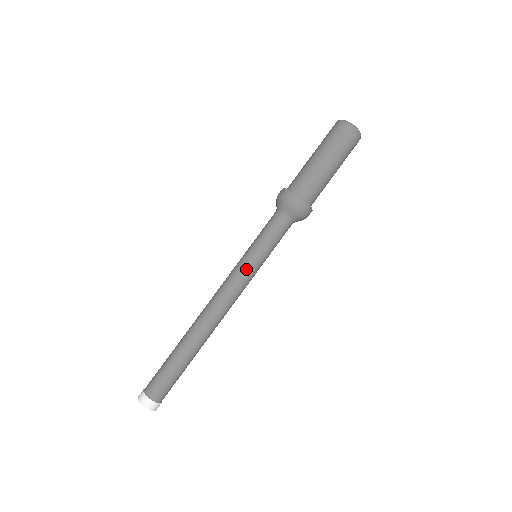
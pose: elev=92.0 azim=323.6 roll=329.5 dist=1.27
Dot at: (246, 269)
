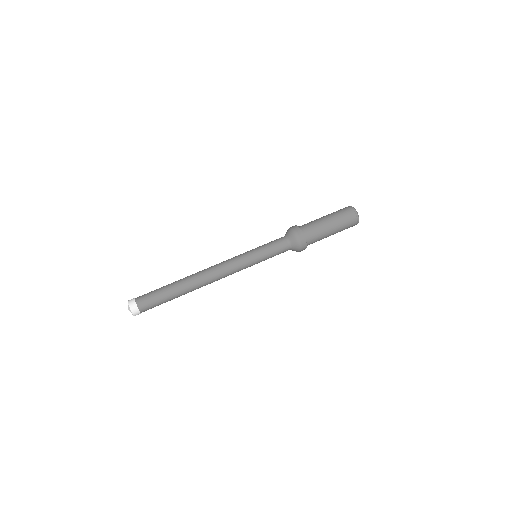
Dot at: (244, 255)
